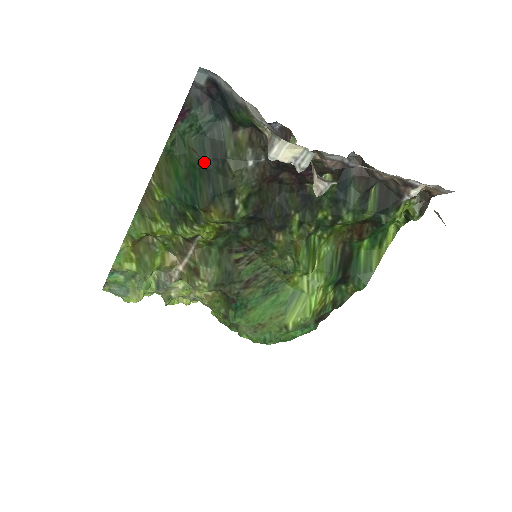
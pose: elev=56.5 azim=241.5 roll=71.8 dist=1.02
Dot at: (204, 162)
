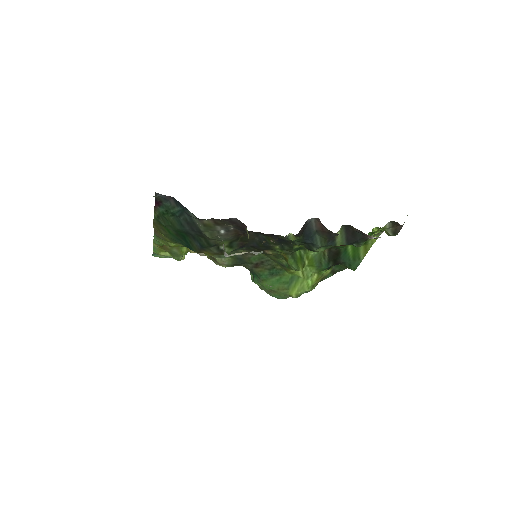
Dot at: (186, 231)
